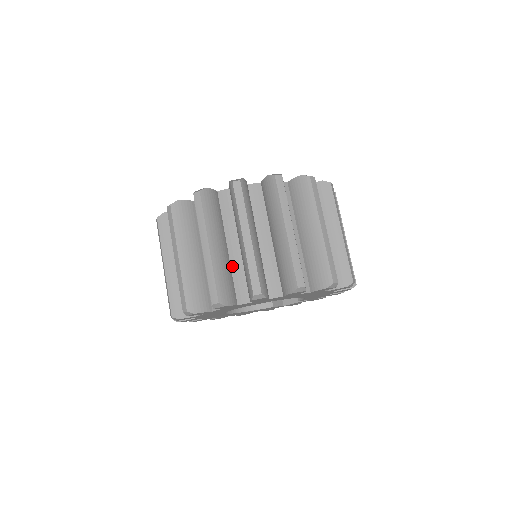
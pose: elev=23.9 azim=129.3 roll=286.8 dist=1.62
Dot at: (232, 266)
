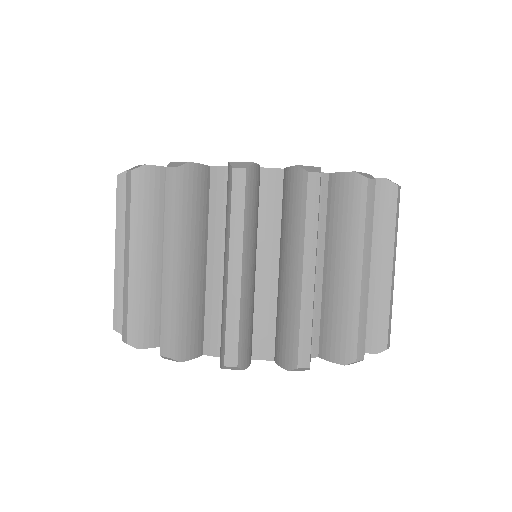
Dot at: occluded
